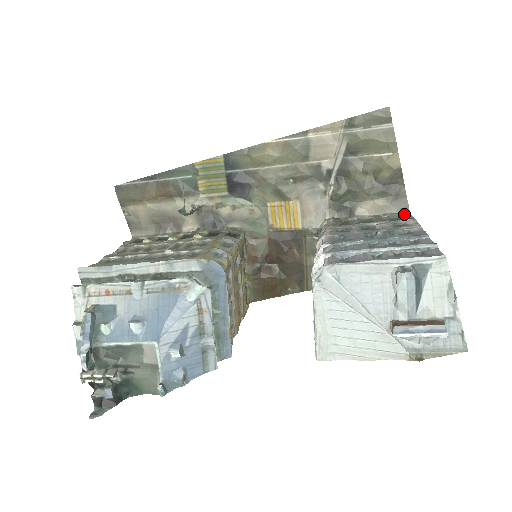
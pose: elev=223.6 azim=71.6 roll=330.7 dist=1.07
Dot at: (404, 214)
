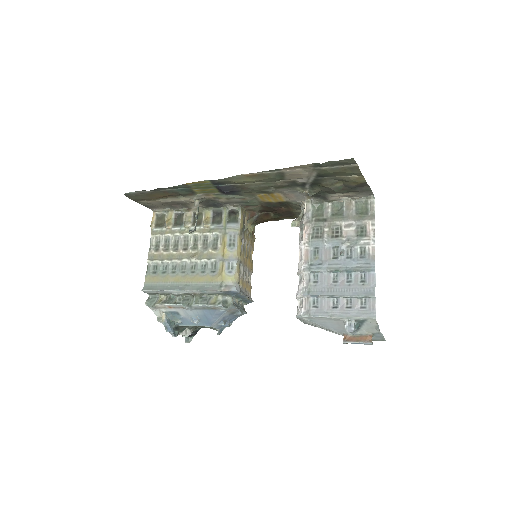
Dot at: (369, 200)
